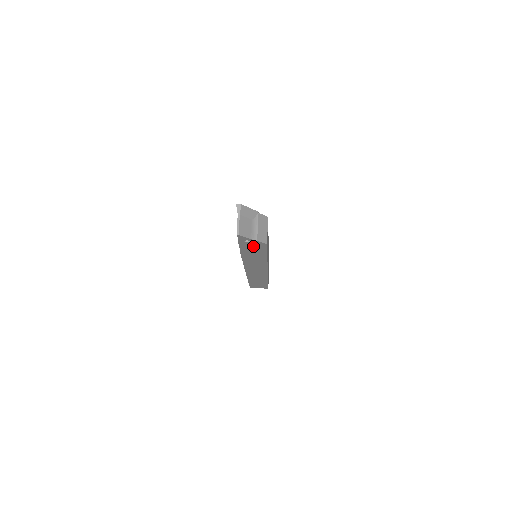
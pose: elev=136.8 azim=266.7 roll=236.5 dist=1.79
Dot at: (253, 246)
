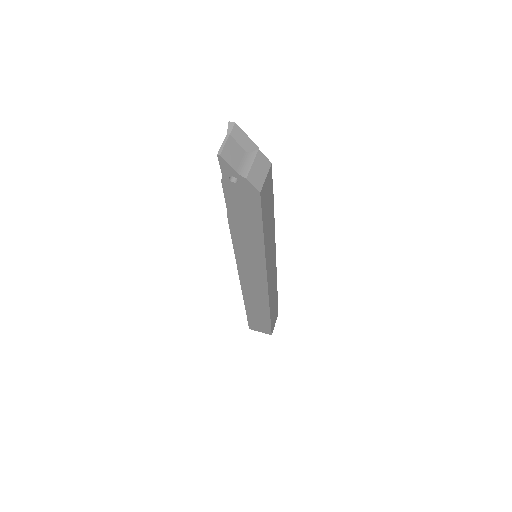
Dot at: (242, 198)
